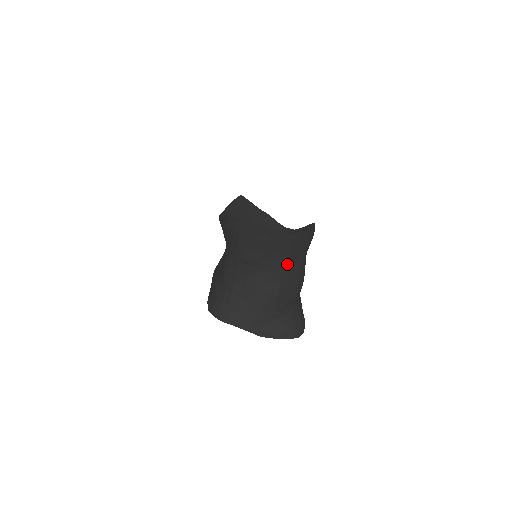
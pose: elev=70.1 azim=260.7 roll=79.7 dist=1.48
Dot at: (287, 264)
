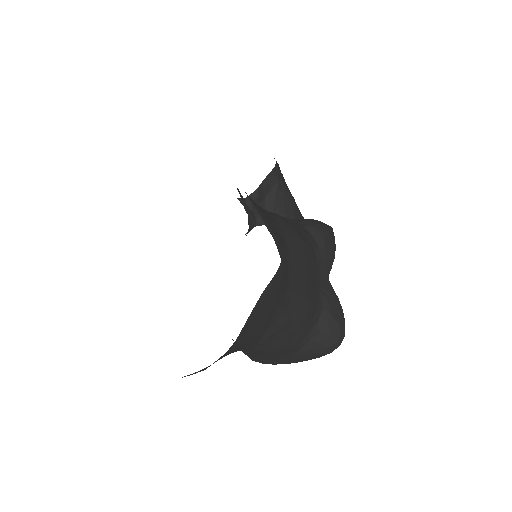
Dot at: (262, 336)
